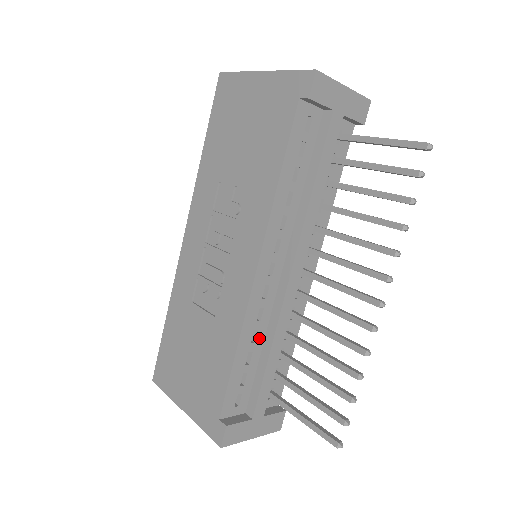
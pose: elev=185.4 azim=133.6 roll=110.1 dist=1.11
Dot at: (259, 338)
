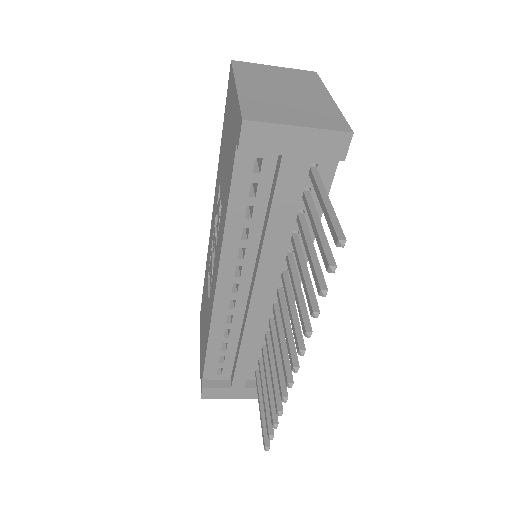
Dot at: (233, 335)
